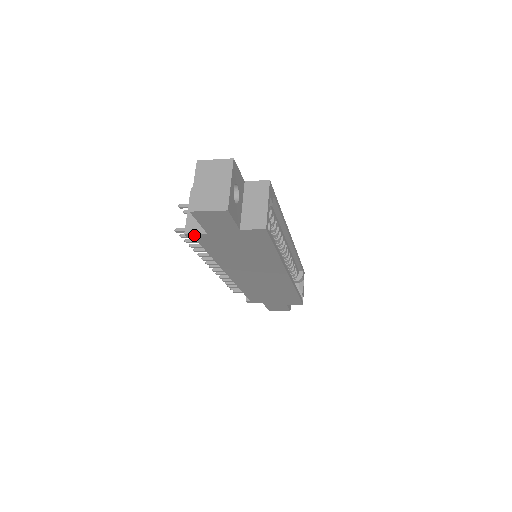
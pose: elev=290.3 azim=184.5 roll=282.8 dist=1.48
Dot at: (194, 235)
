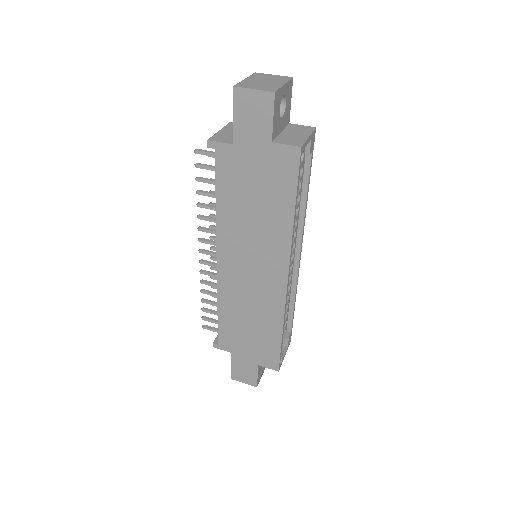
Dot at: (217, 145)
